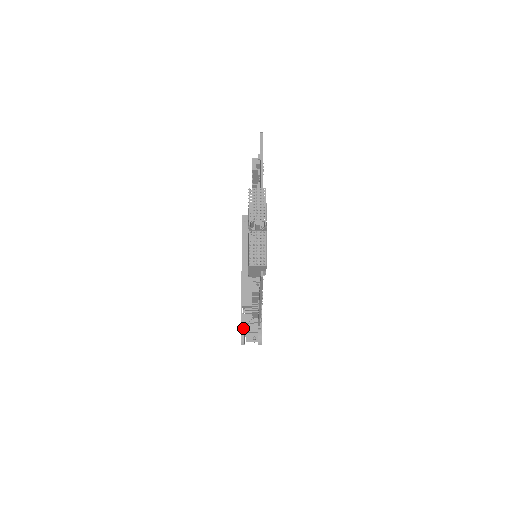
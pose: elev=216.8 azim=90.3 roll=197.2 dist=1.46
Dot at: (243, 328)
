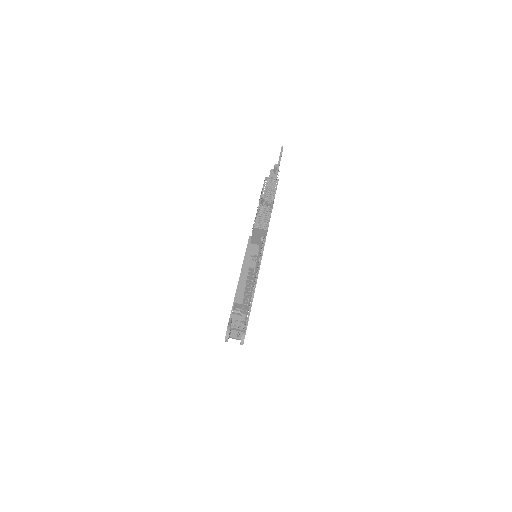
Dot at: (231, 321)
